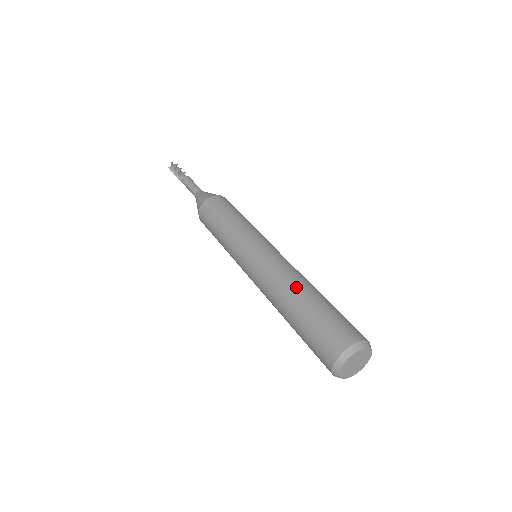
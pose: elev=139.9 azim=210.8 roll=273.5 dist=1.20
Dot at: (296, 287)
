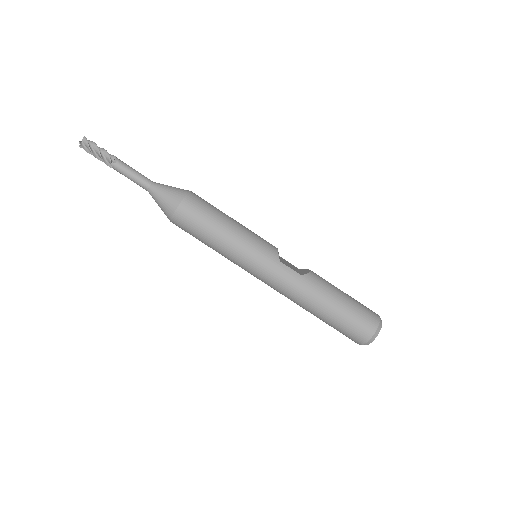
Dot at: (312, 302)
